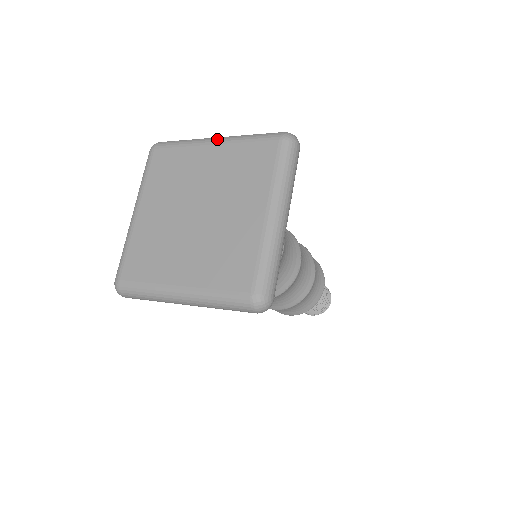
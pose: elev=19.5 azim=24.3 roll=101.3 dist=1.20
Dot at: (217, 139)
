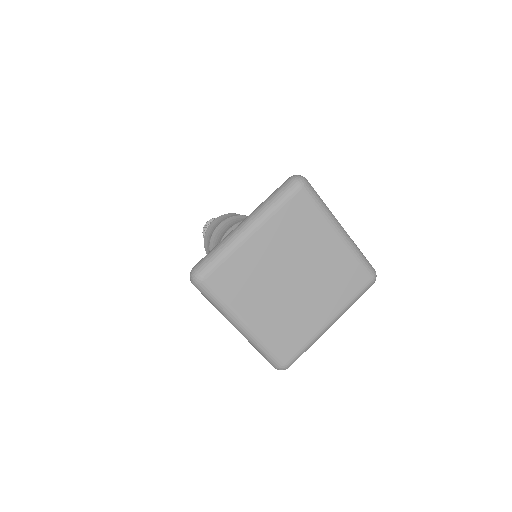
Dot at: (253, 226)
